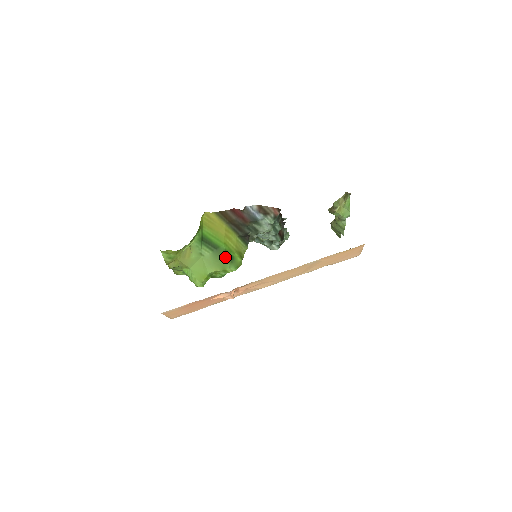
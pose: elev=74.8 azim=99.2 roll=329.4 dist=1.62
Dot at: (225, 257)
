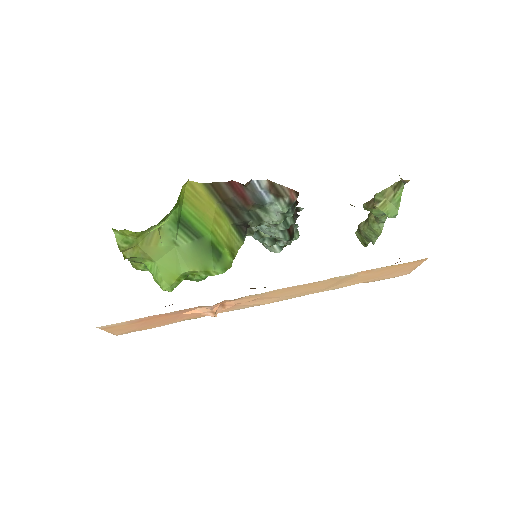
Dot at: (210, 252)
